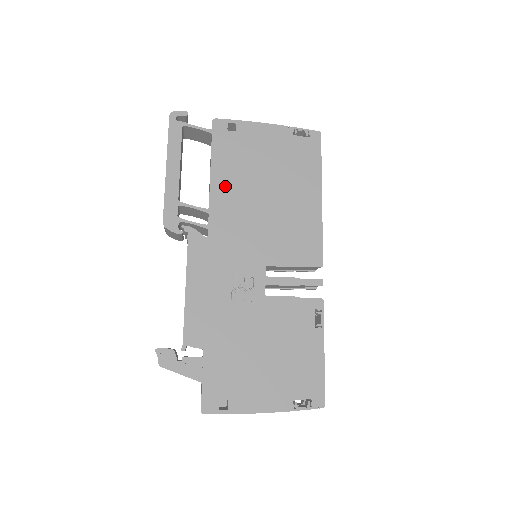
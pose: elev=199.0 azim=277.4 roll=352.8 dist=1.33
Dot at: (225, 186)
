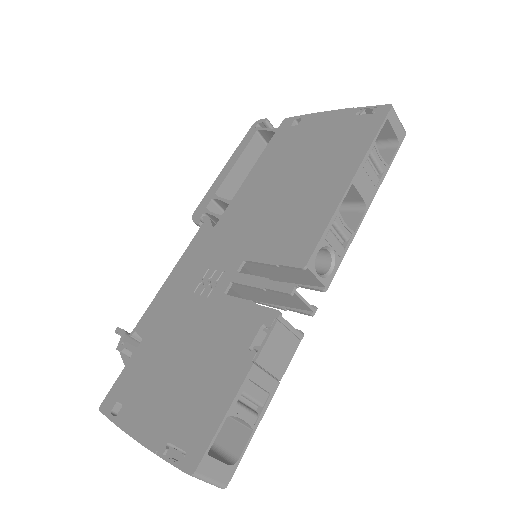
Dot at: (257, 178)
